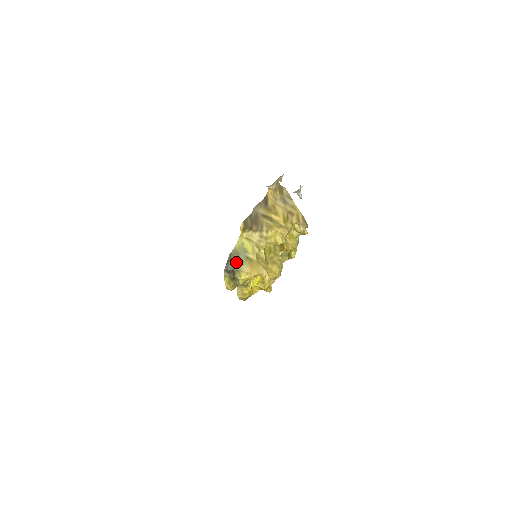
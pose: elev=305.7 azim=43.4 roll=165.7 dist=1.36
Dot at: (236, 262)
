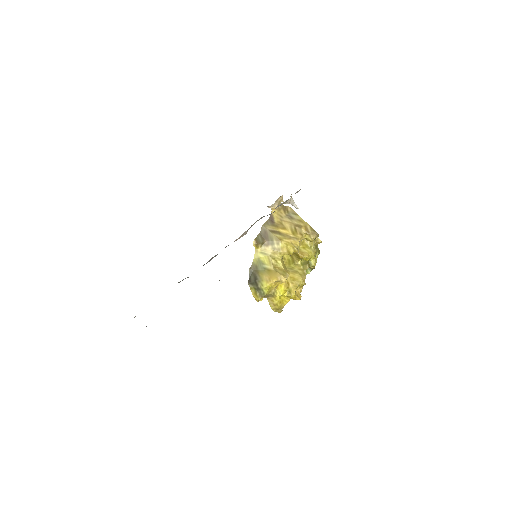
Dot at: (256, 274)
